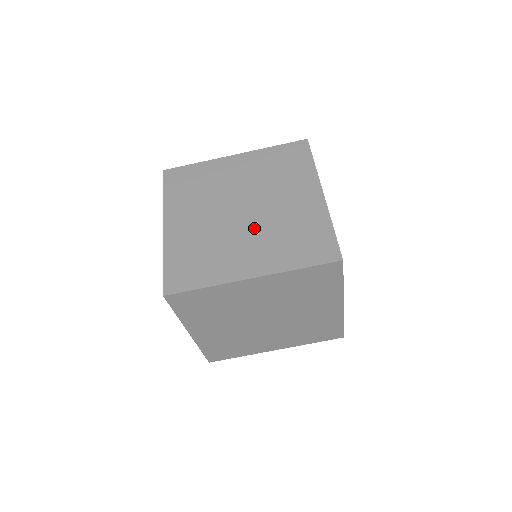
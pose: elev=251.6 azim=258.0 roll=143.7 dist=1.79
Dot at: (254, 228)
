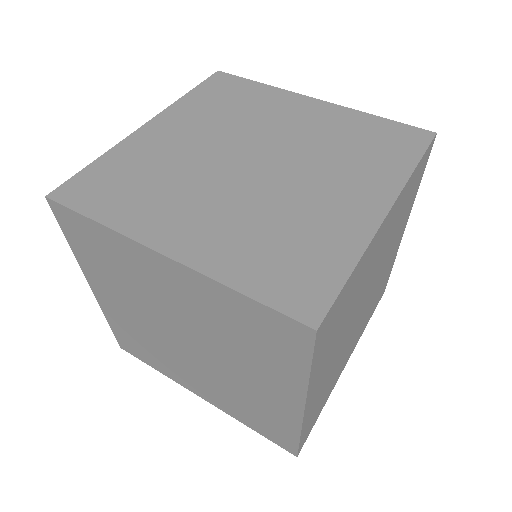
Dot at: occluded
